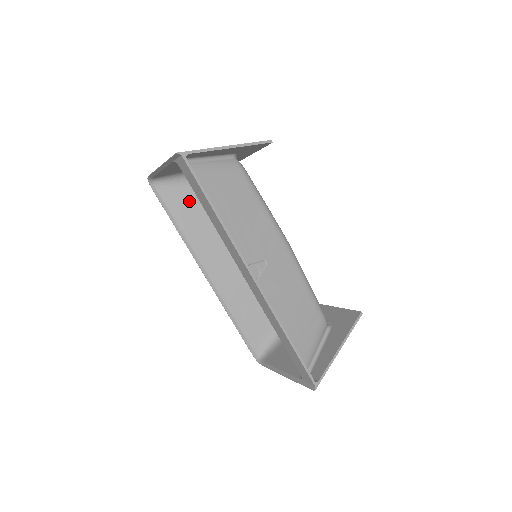
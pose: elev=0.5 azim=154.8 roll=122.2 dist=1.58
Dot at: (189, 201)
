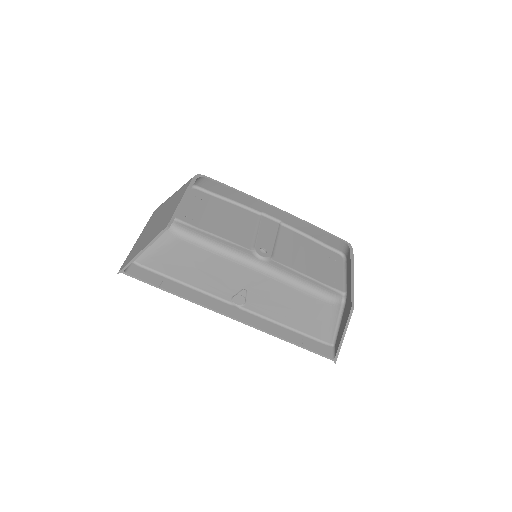
Dot at: occluded
